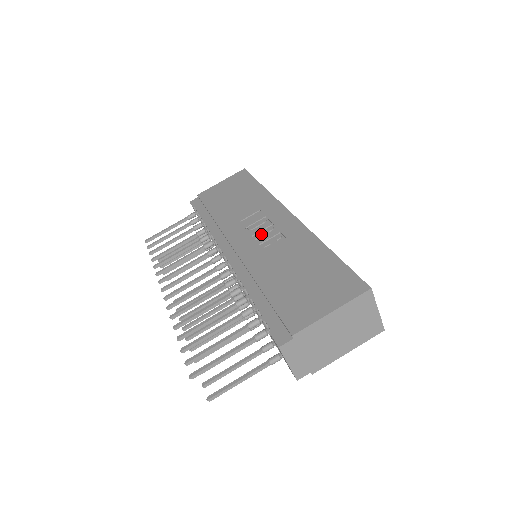
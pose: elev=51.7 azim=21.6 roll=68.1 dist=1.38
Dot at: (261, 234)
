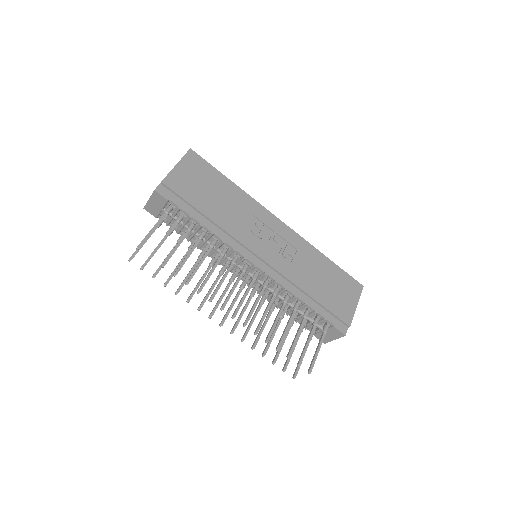
Dot at: (275, 244)
